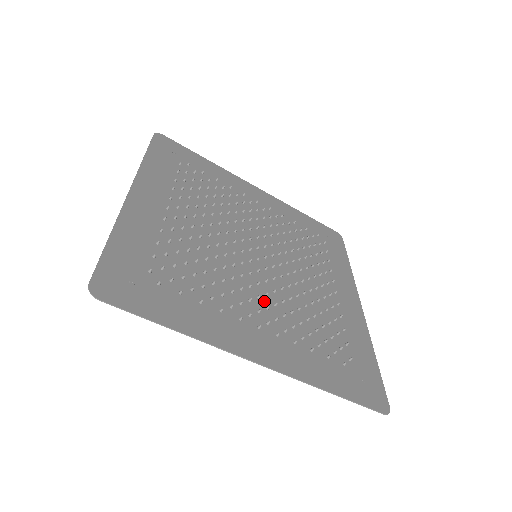
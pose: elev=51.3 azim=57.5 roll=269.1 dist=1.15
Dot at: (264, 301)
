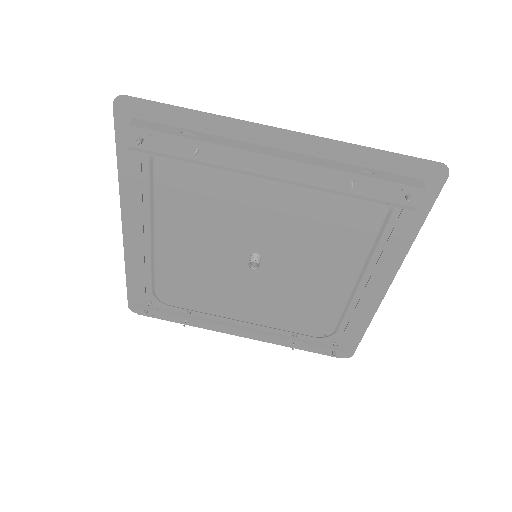
Dot at: (274, 204)
